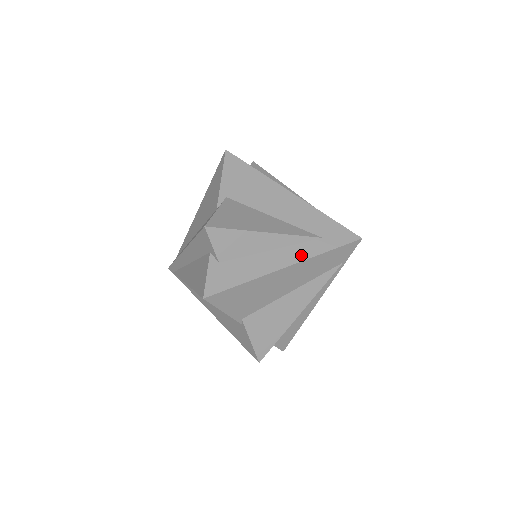
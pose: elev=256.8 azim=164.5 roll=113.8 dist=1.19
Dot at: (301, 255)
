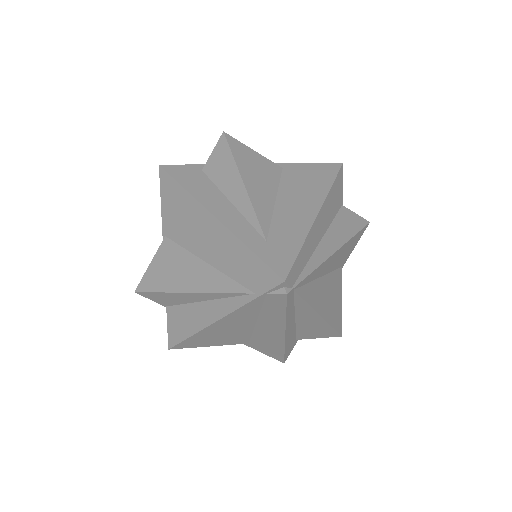
Dot at: (233, 225)
